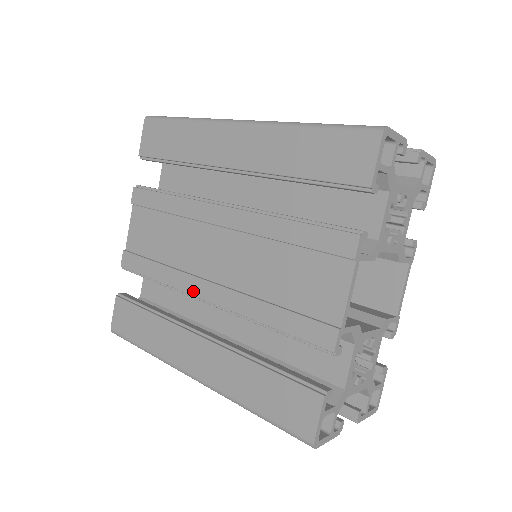
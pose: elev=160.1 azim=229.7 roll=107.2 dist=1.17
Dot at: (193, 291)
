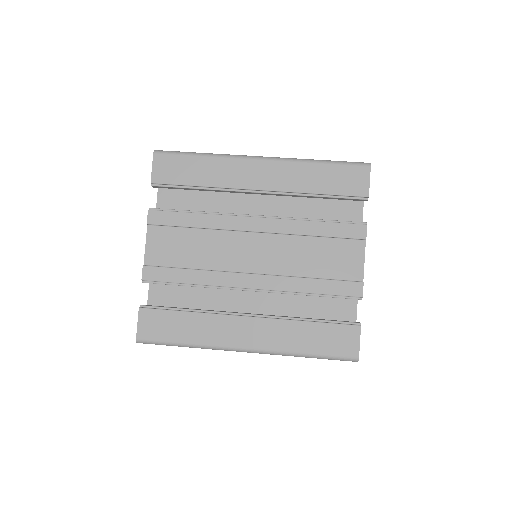
Dot at: (236, 284)
